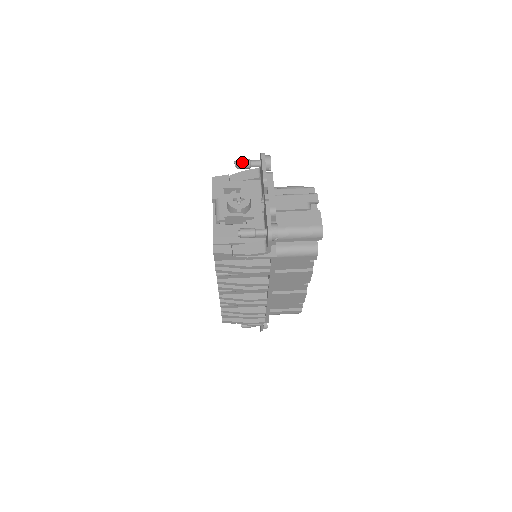
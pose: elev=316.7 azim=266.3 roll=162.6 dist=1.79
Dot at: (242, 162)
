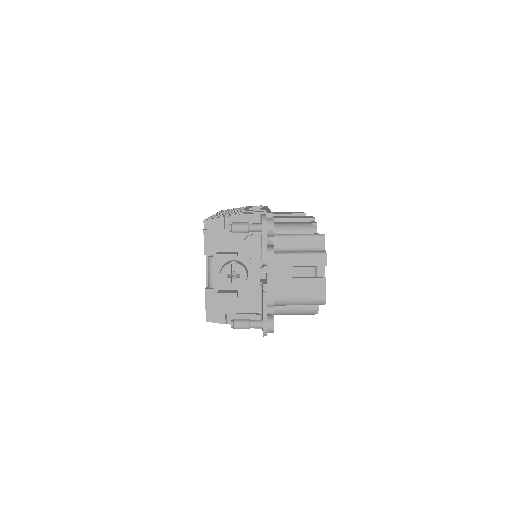
Dot at: (238, 230)
